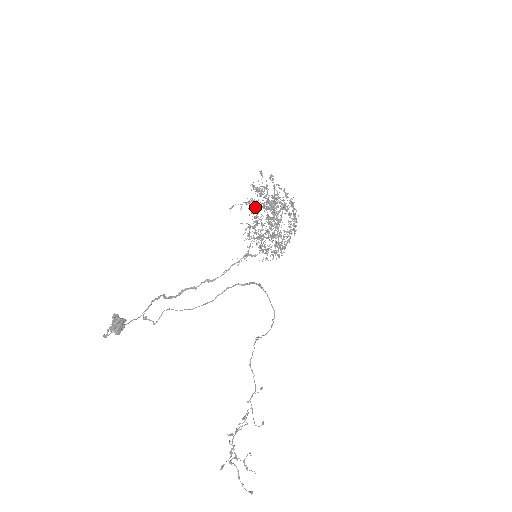
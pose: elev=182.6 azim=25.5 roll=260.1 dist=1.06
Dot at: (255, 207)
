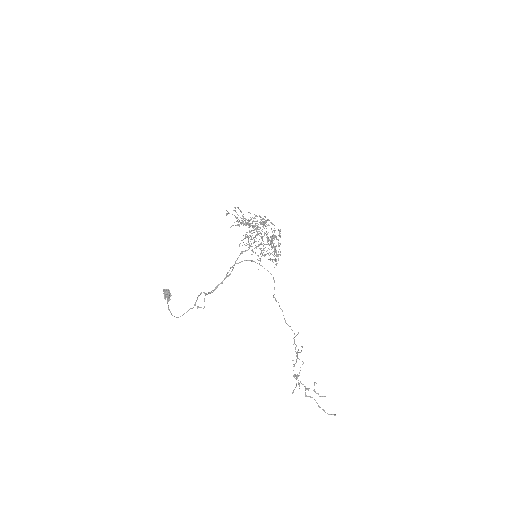
Dot at: (253, 237)
